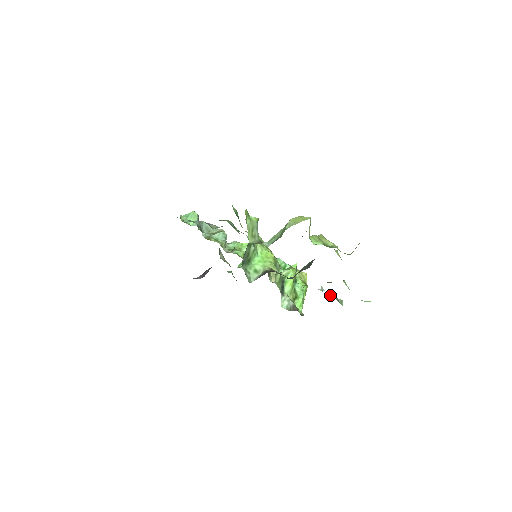
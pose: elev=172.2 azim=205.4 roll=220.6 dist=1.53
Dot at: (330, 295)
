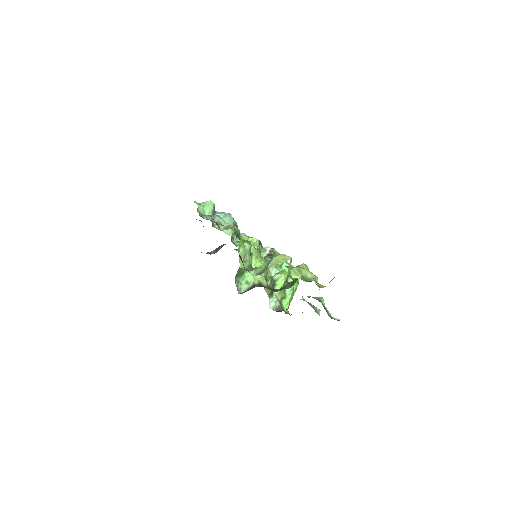
Dot at: (310, 305)
